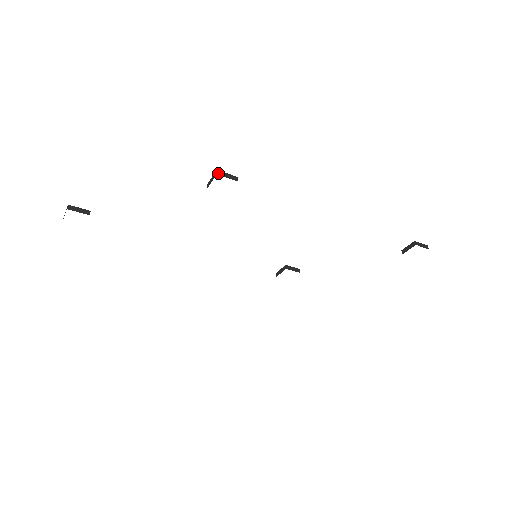
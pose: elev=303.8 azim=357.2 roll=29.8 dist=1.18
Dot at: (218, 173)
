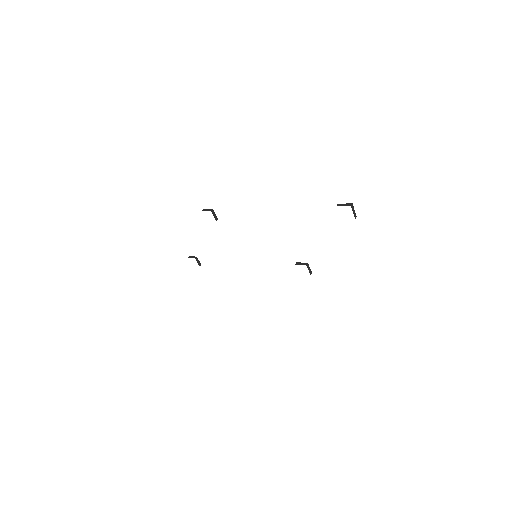
Dot at: (203, 210)
